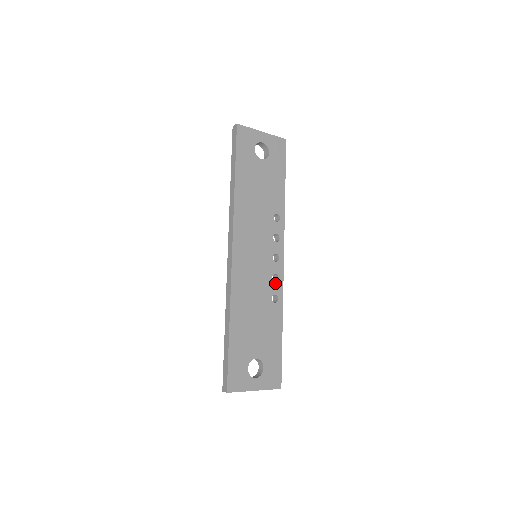
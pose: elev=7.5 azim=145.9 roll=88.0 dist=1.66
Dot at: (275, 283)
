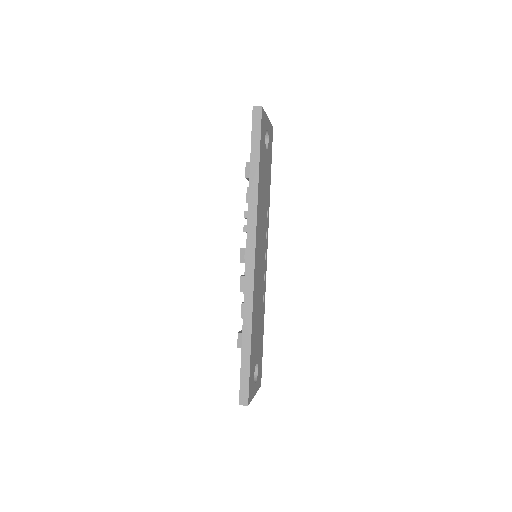
Dot at: (264, 283)
